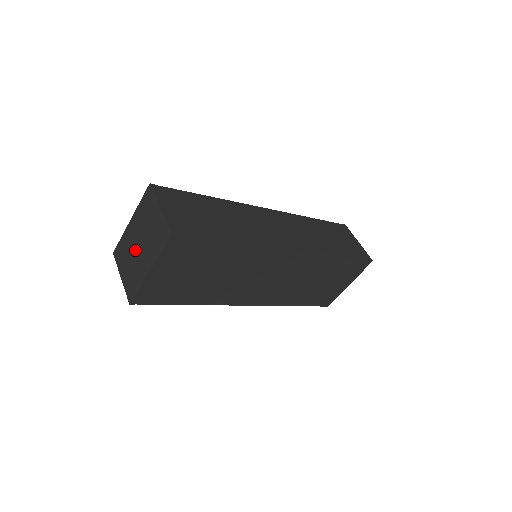
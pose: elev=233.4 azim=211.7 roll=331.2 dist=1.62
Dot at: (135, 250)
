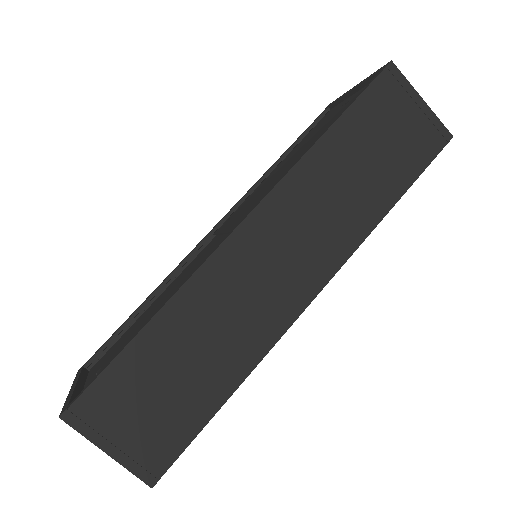
Dot at: occluded
